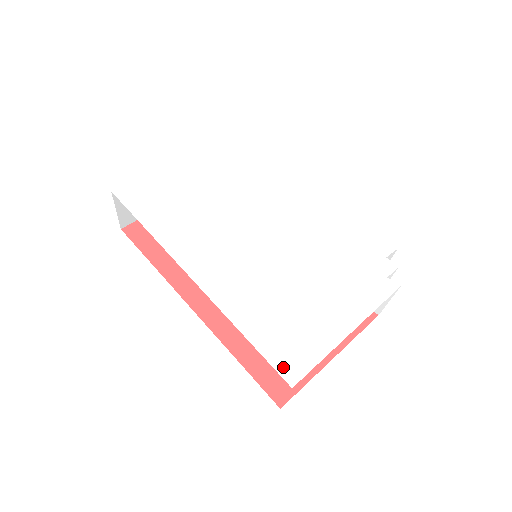
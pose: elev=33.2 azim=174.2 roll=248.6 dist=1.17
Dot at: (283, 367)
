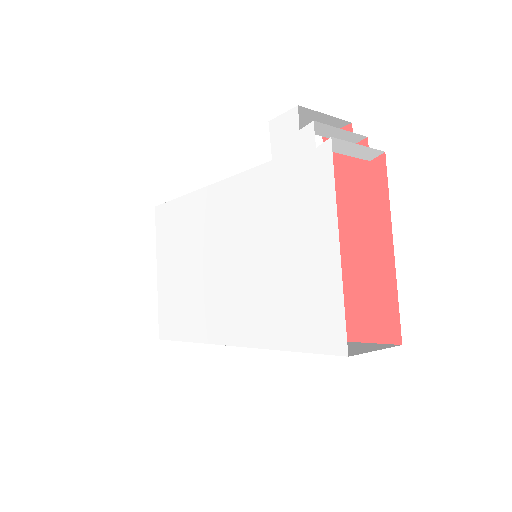
Dot at: (327, 345)
